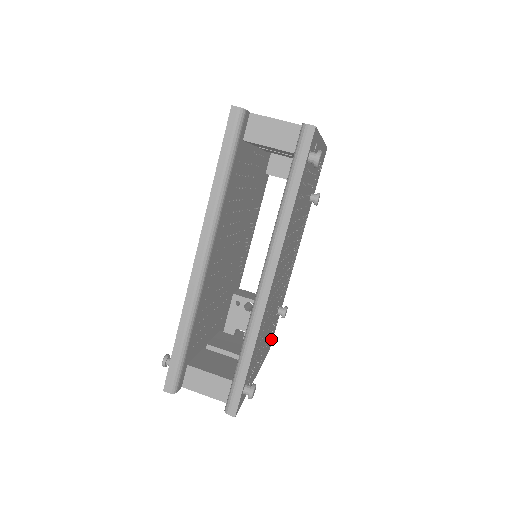
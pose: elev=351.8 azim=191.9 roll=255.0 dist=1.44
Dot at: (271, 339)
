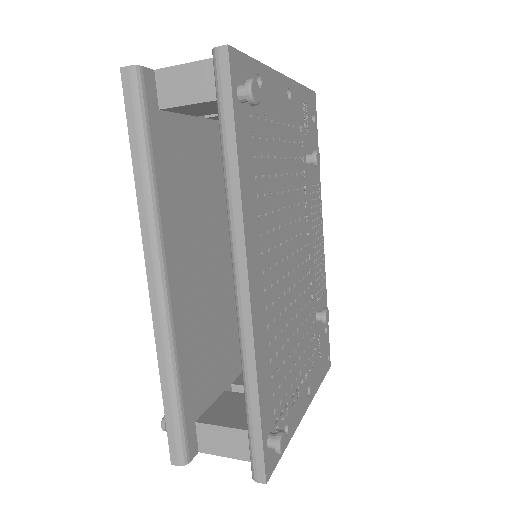
Dot at: (324, 354)
